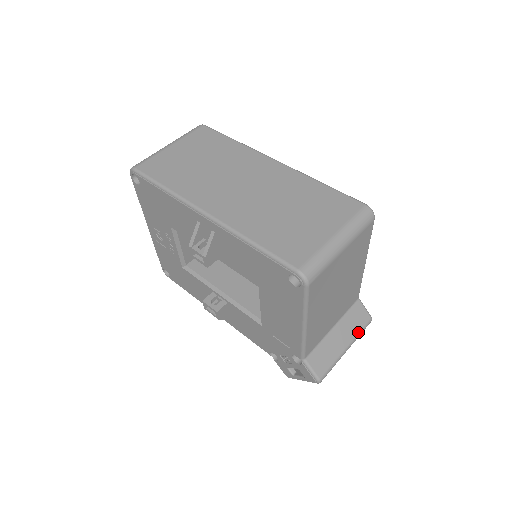
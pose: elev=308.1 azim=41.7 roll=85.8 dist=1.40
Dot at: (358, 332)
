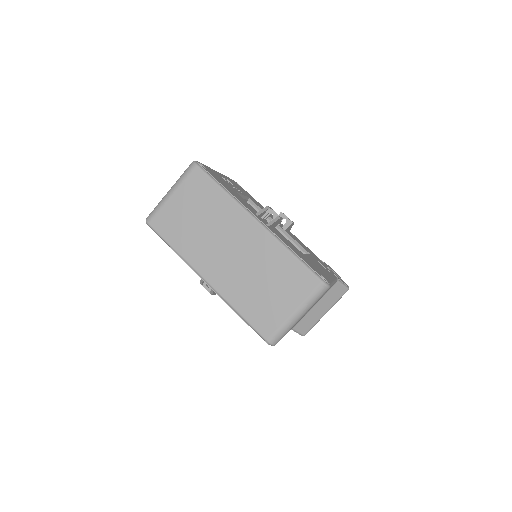
Dot at: (336, 301)
